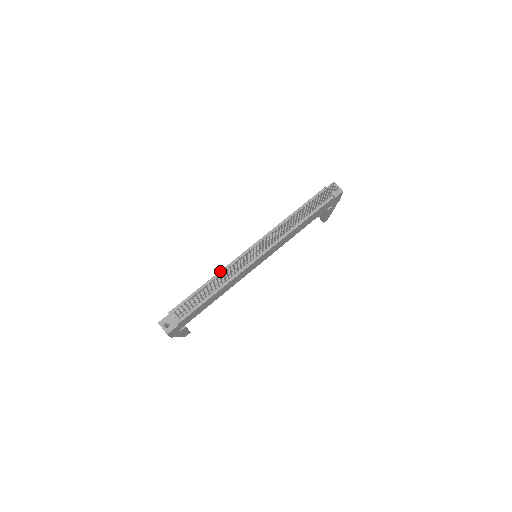
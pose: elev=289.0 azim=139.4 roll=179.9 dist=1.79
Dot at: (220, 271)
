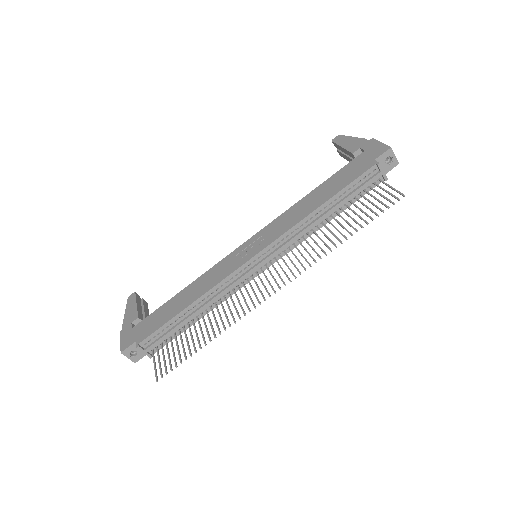
Dot at: (208, 291)
